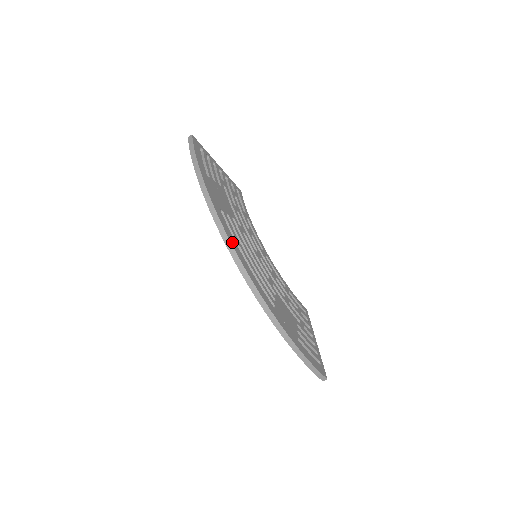
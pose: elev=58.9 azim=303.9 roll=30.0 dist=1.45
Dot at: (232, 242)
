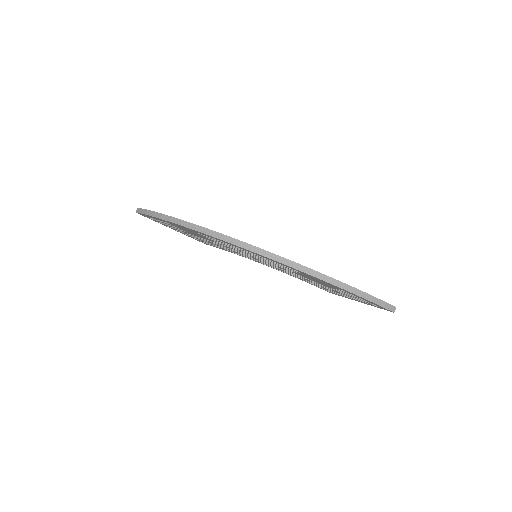
Dot at: (227, 236)
